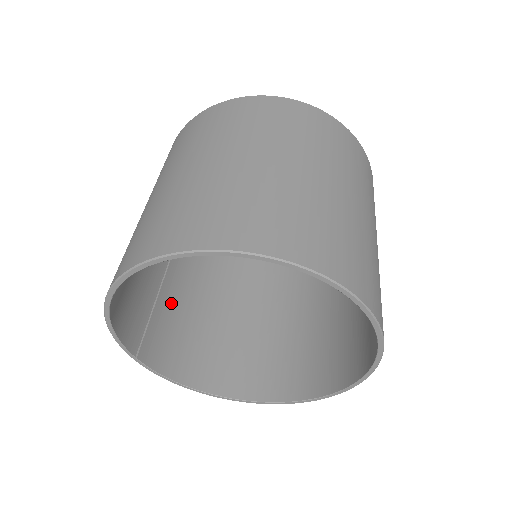
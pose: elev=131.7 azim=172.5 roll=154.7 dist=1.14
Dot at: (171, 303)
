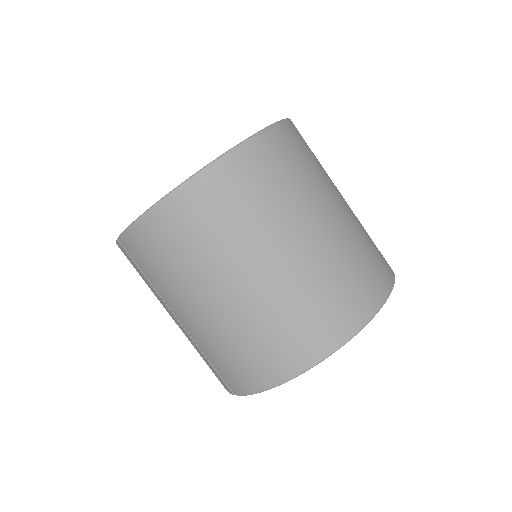
Dot at: occluded
